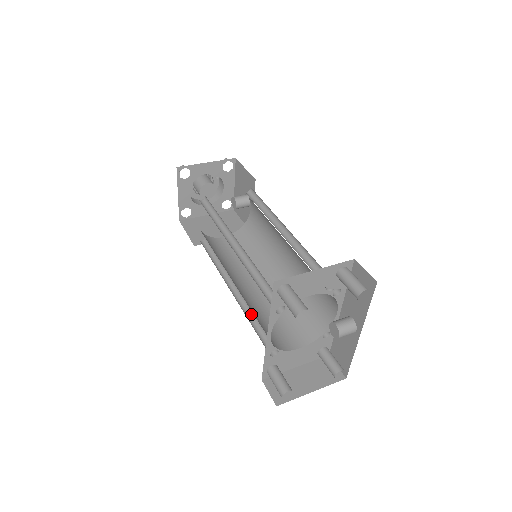
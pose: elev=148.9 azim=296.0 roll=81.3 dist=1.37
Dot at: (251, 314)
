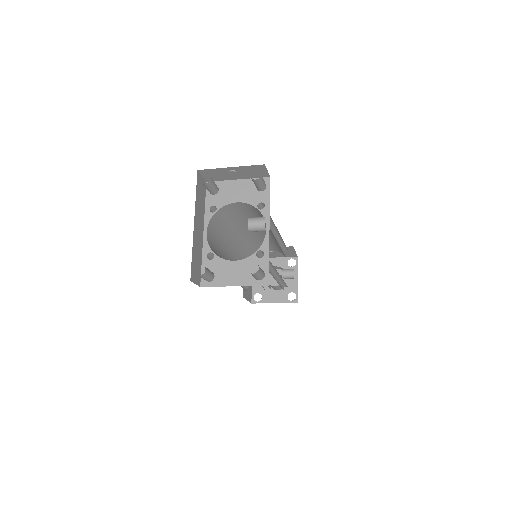
Dot at: occluded
